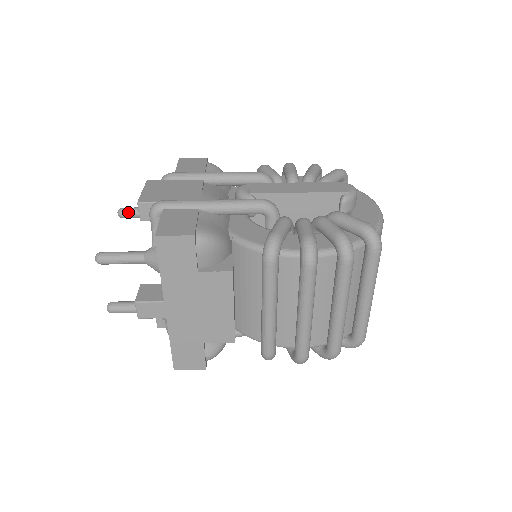
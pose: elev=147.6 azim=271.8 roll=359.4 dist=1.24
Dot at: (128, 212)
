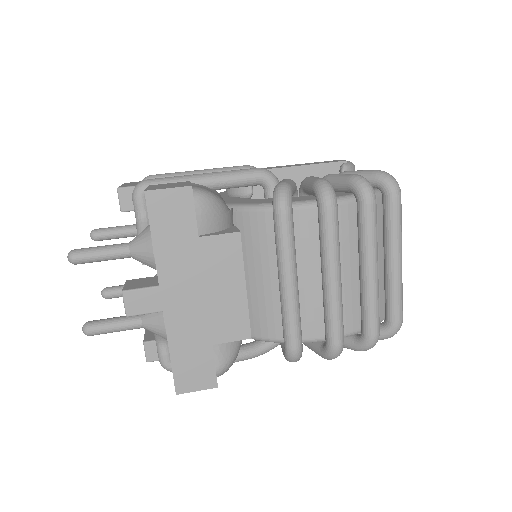
Dot at: (103, 231)
